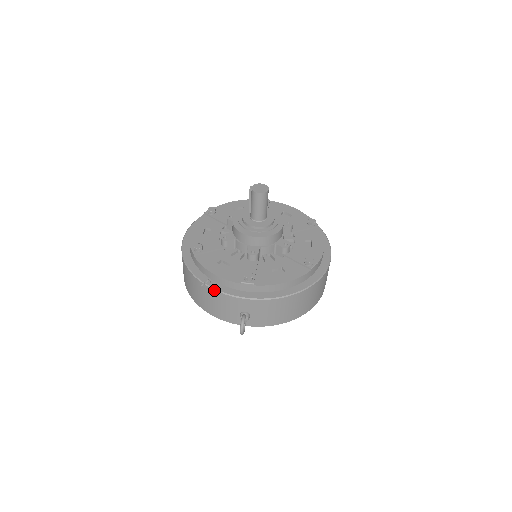
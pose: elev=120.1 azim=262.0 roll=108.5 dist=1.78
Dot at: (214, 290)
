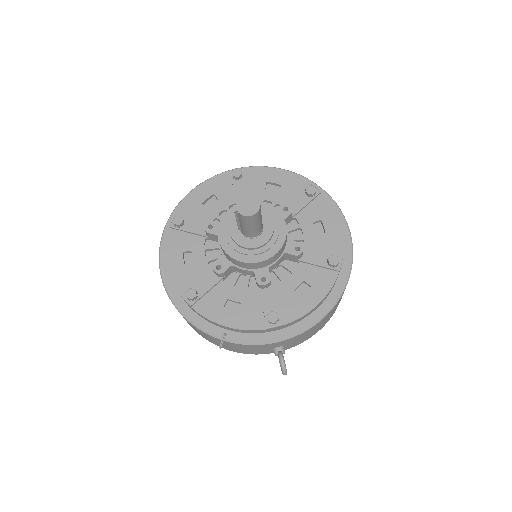
Dot at: (236, 344)
